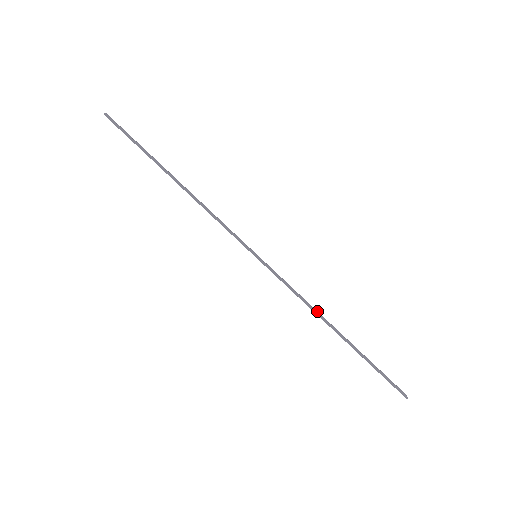
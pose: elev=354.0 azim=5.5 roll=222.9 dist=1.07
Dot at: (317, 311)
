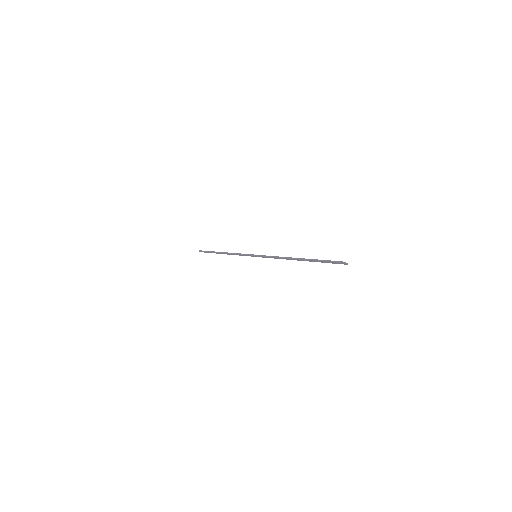
Dot at: occluded
